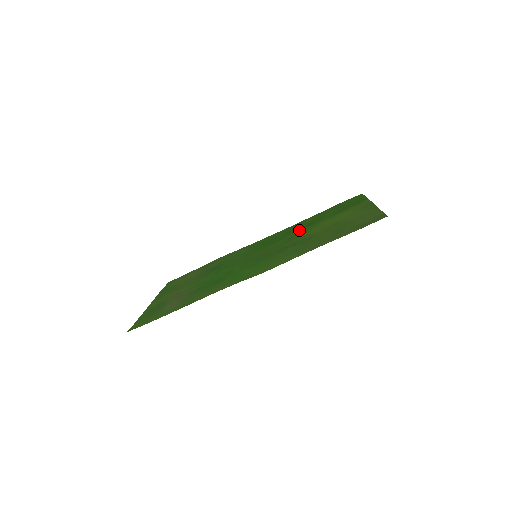
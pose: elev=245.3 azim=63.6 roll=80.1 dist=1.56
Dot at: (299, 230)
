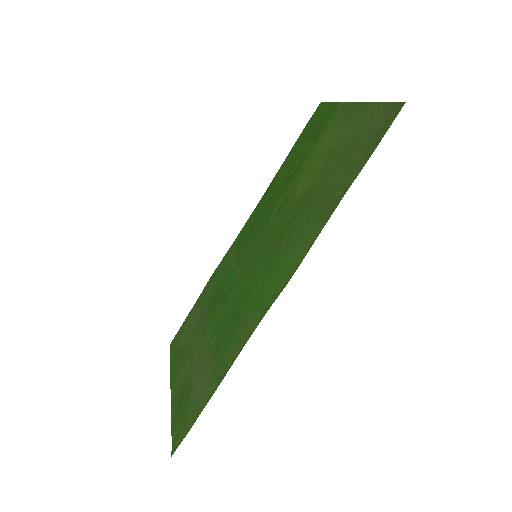
Dot at: (282, 192)
